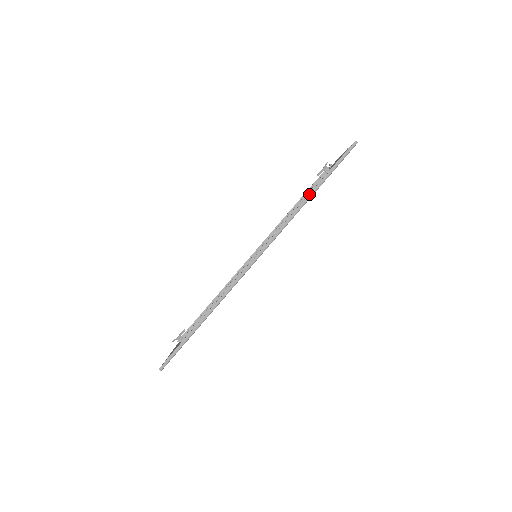
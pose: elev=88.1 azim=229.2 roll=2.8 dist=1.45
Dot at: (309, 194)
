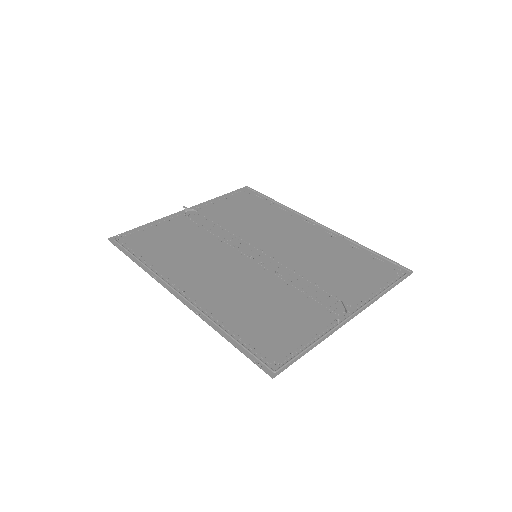
Dot at: (221, 334)
